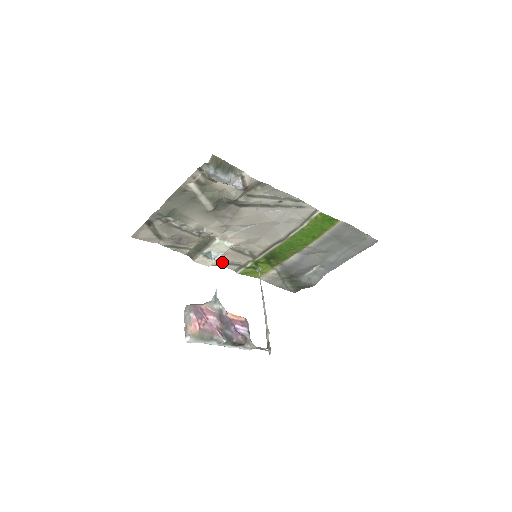
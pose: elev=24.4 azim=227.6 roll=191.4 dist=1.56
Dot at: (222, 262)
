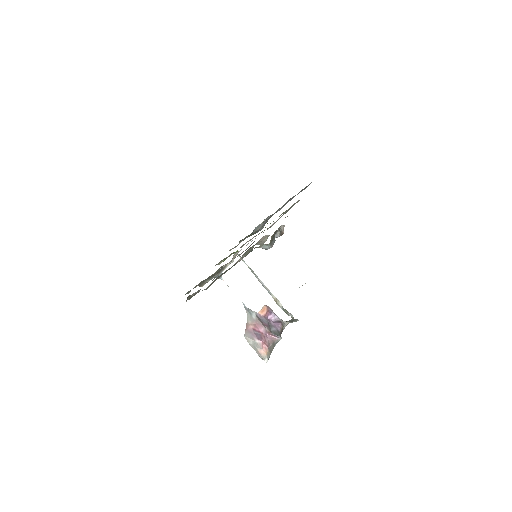
Dot at: occluded
